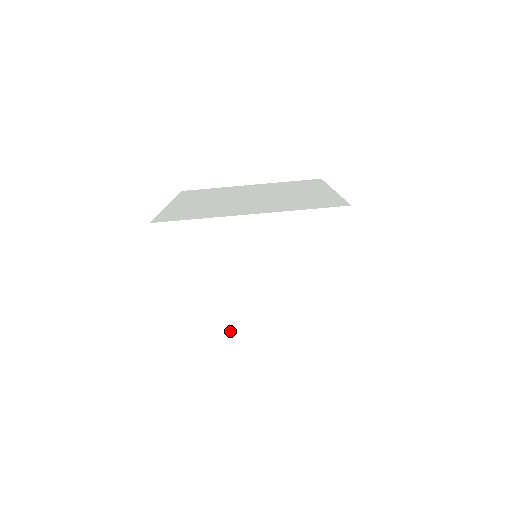
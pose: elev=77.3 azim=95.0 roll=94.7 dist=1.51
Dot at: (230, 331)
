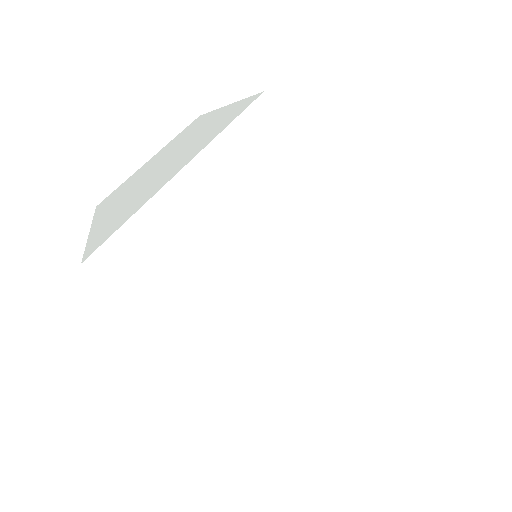
Dot at: (235, 324)
